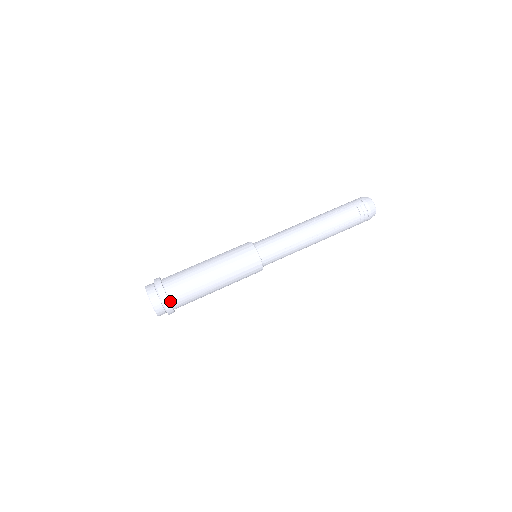
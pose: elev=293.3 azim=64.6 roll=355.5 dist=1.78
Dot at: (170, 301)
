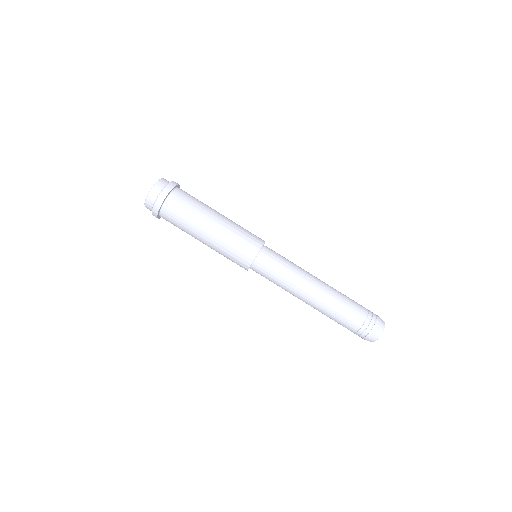
Dot at: occluded
